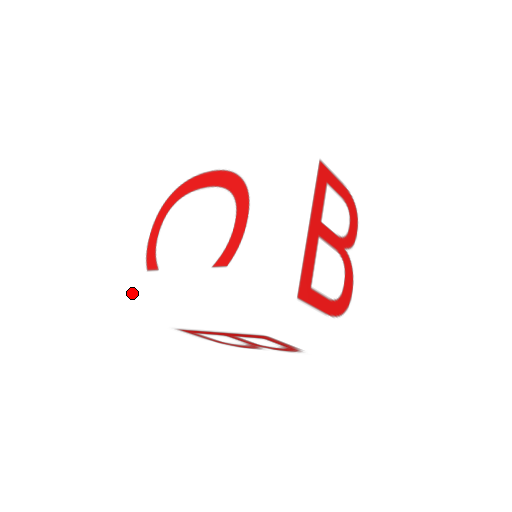
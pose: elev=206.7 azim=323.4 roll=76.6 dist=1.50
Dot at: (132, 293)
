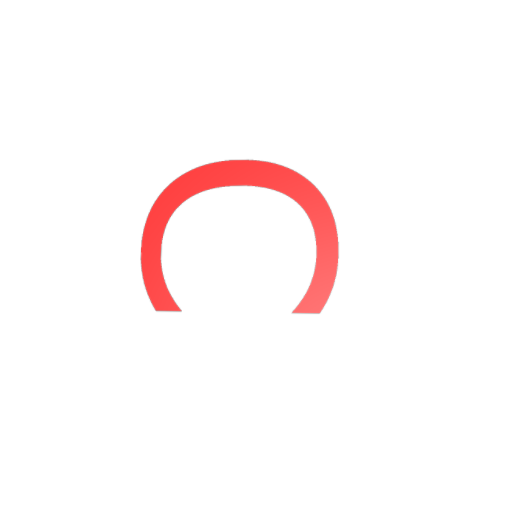
Dot at: (134, 347)
